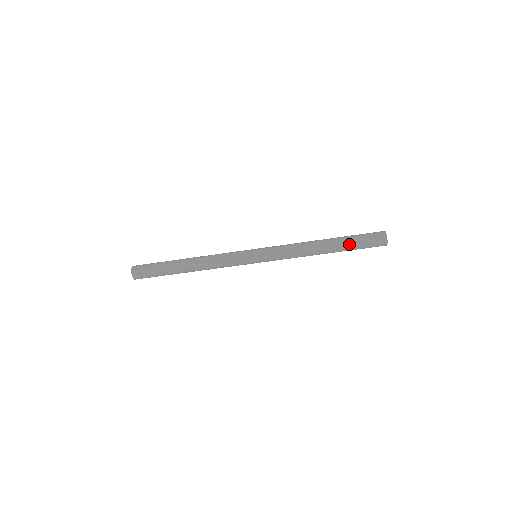
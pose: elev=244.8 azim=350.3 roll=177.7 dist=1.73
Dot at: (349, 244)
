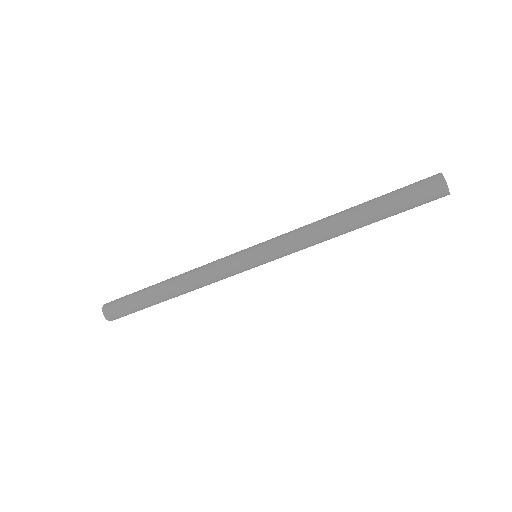
Dot at: (387, 208)
